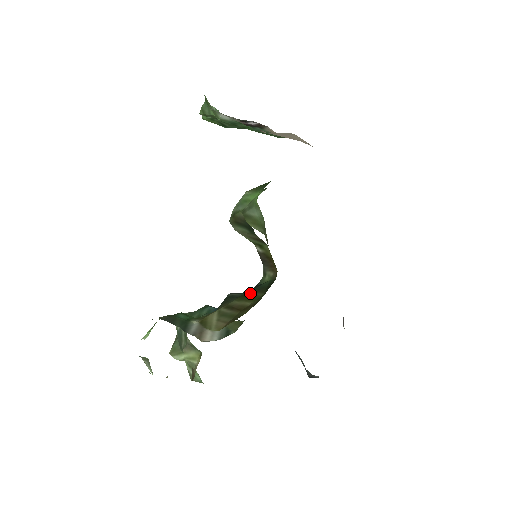
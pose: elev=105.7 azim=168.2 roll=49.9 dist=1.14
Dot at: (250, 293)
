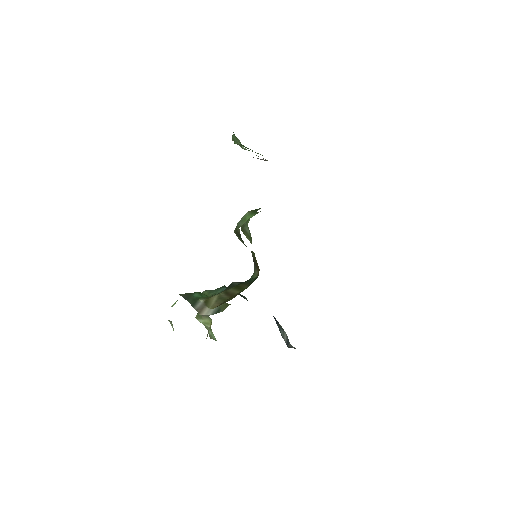
Dot at: (241, 285)
